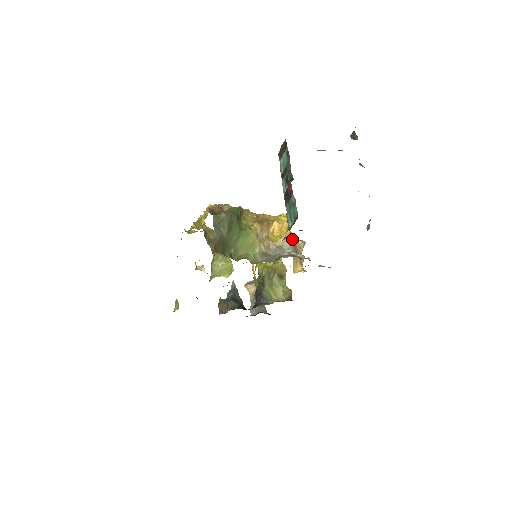
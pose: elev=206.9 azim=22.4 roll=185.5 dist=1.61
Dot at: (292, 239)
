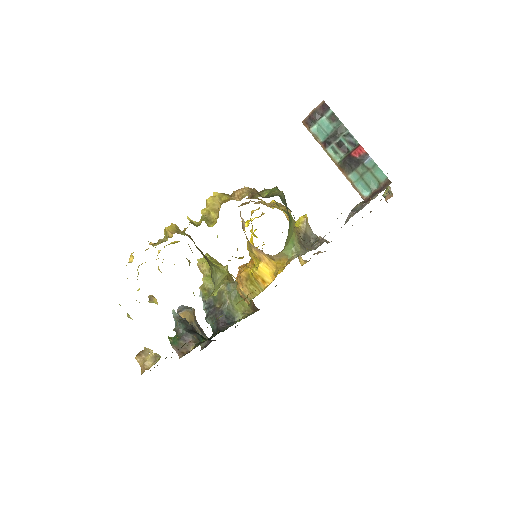
Dot at: occluded
